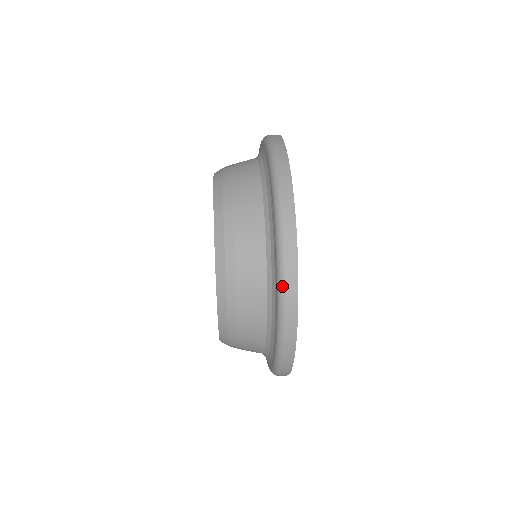
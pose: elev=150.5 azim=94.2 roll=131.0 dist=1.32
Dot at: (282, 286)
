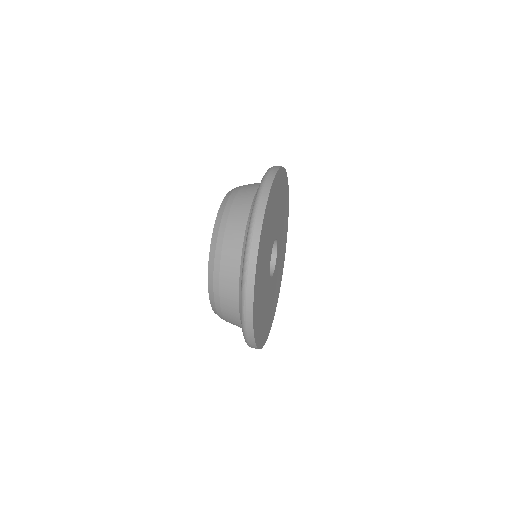
Dot at: (243, 327)
